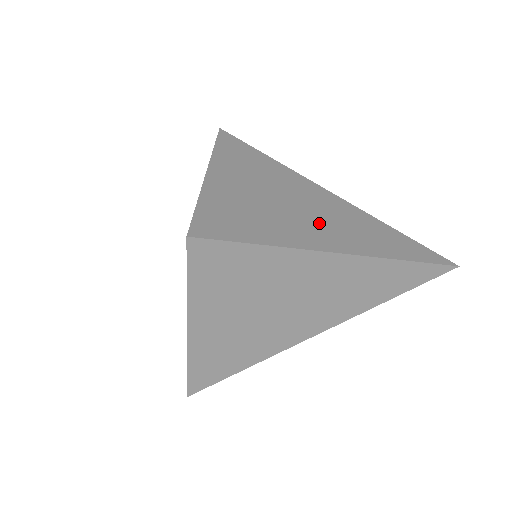
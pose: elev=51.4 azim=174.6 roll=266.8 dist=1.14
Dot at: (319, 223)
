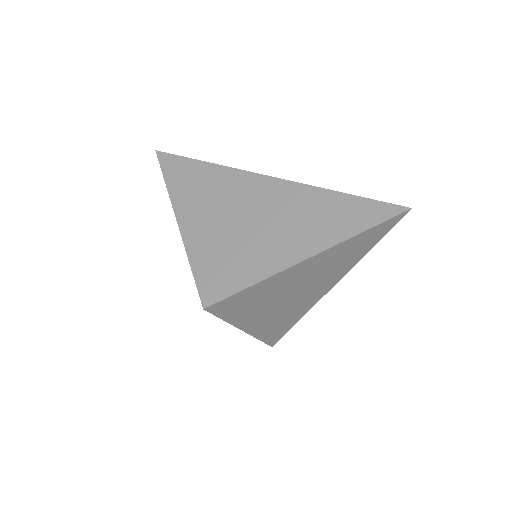
Dot at: (287, 228)
